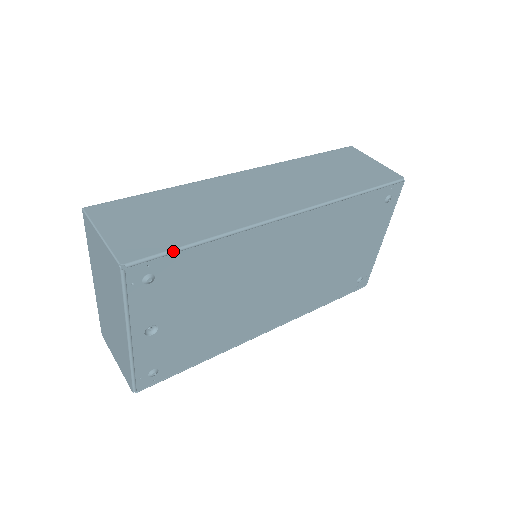
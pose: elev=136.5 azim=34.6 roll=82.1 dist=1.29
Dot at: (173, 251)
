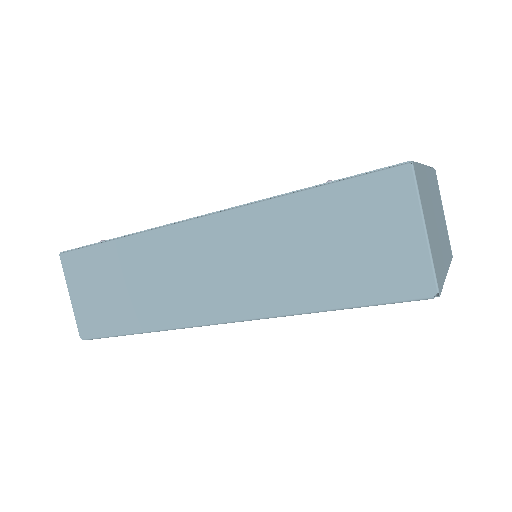
Dot at: occluded
